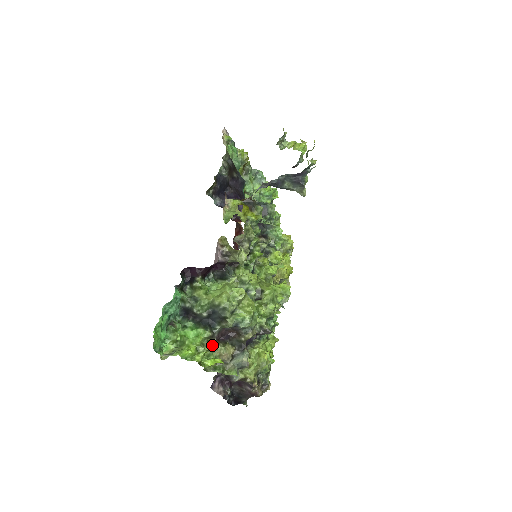
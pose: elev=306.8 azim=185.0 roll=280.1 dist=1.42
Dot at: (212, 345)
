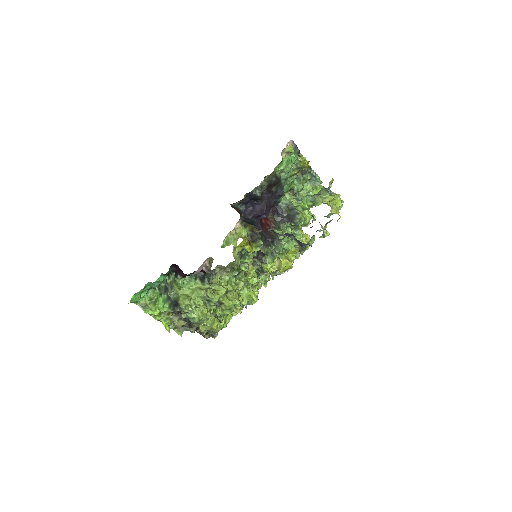
Dot at: (171, 315)
